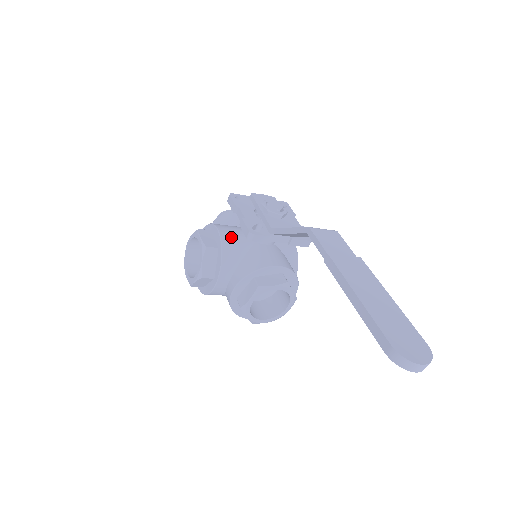
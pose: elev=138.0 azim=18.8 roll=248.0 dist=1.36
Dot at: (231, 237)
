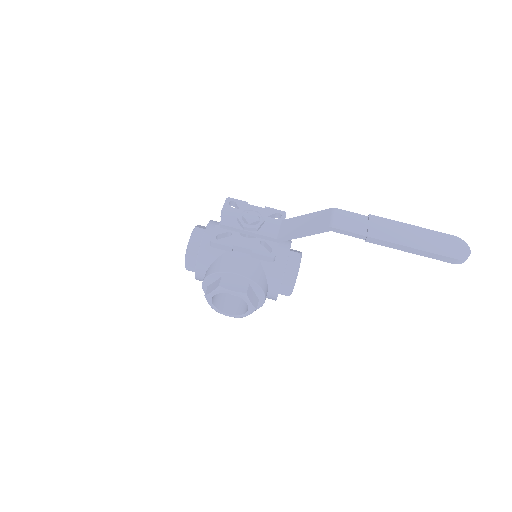
Dot at: (246, 268)
